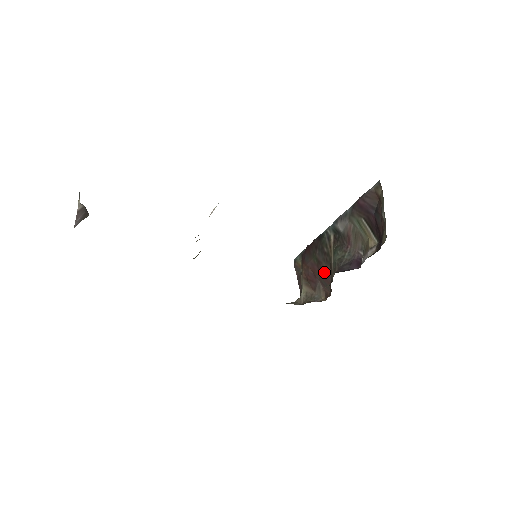
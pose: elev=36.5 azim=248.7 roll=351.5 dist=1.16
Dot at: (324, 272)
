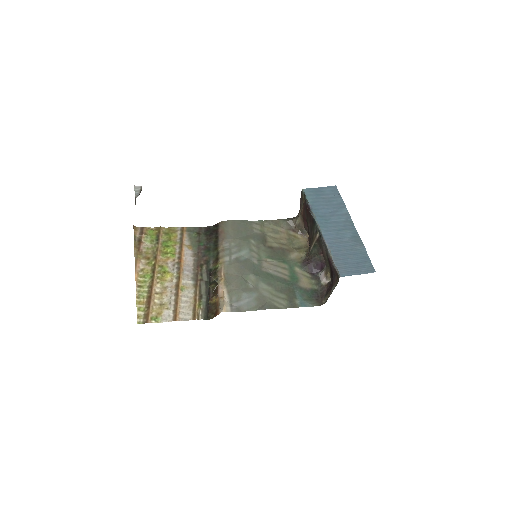
Dot at: (309, 237)
